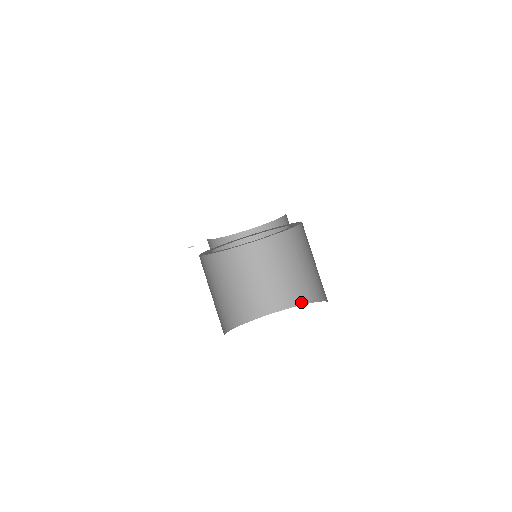
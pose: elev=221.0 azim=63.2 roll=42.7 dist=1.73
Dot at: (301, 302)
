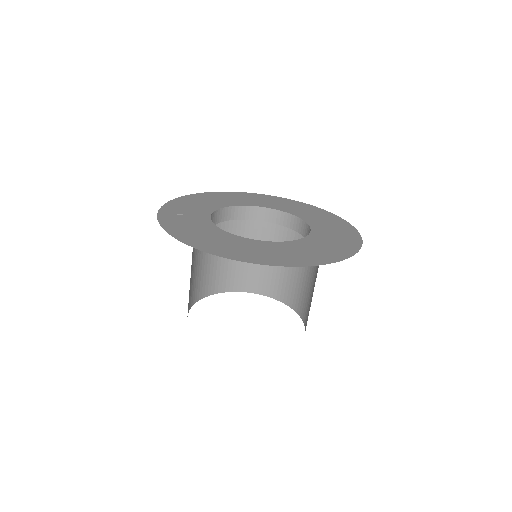
Dot at: (258, 291)
